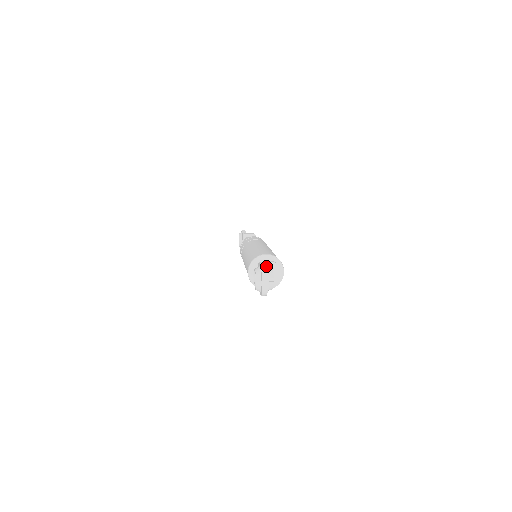
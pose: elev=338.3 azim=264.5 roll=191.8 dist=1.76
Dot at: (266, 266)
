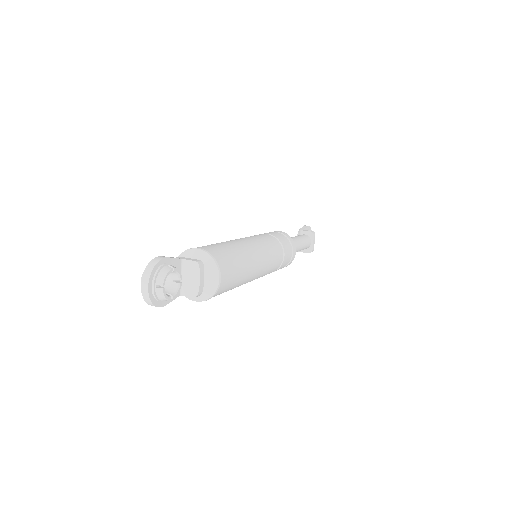
Dot at: (157, 262)
